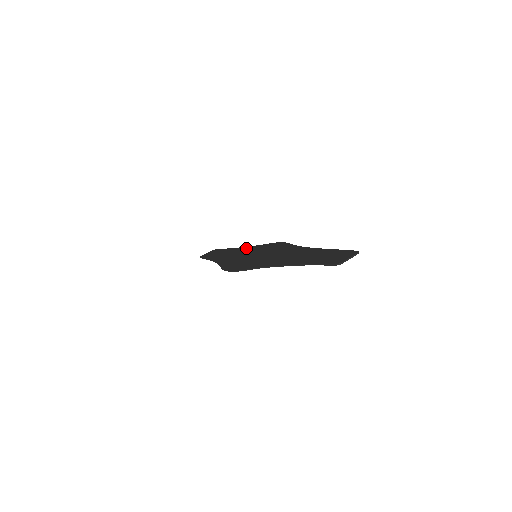
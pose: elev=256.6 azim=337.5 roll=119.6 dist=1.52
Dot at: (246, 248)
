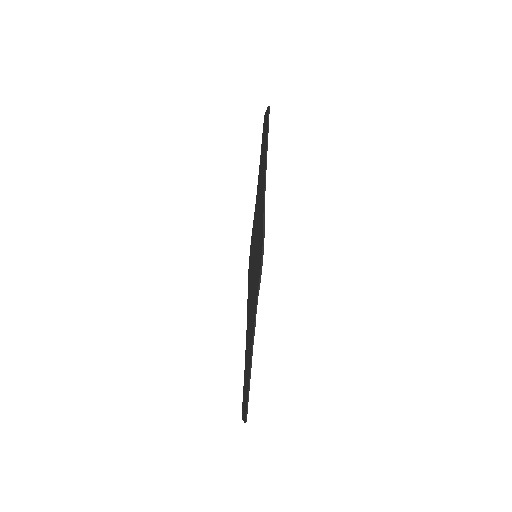
Dot at: (262, 197)
